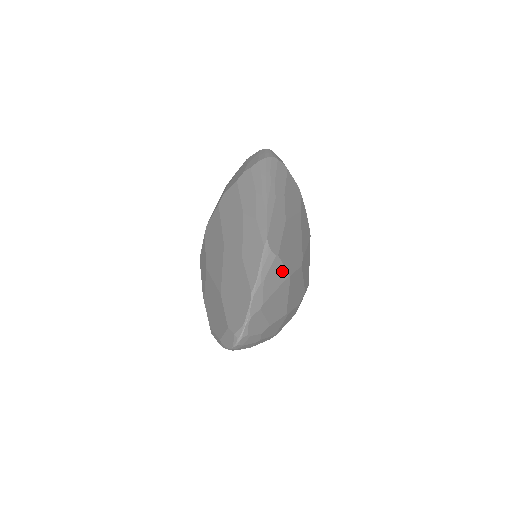
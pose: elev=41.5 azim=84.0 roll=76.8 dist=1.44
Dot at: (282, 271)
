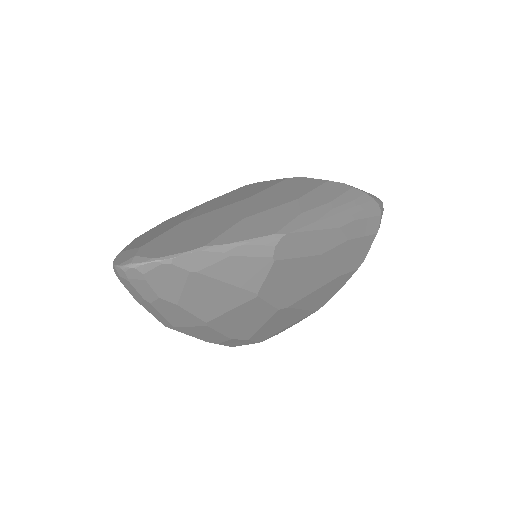
Dot at: (257, 279)
